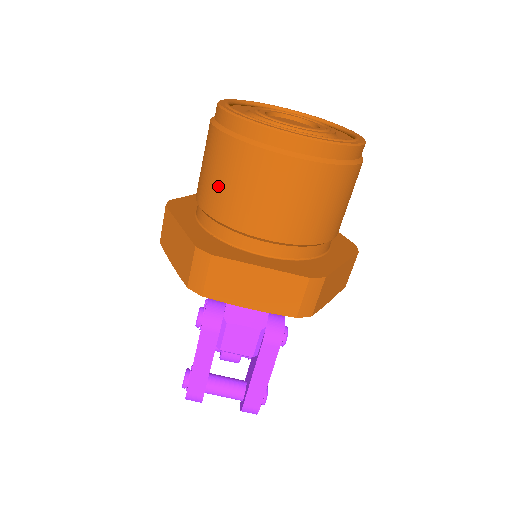
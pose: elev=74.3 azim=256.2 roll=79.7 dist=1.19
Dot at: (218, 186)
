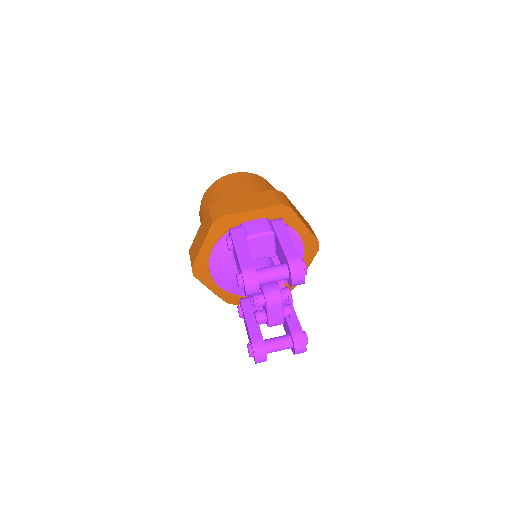
Dot at: occluded
